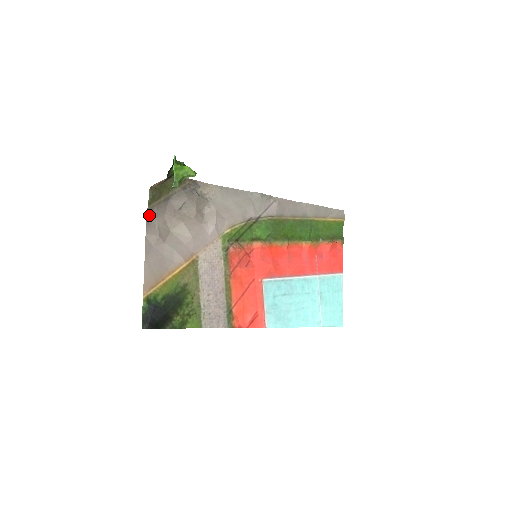
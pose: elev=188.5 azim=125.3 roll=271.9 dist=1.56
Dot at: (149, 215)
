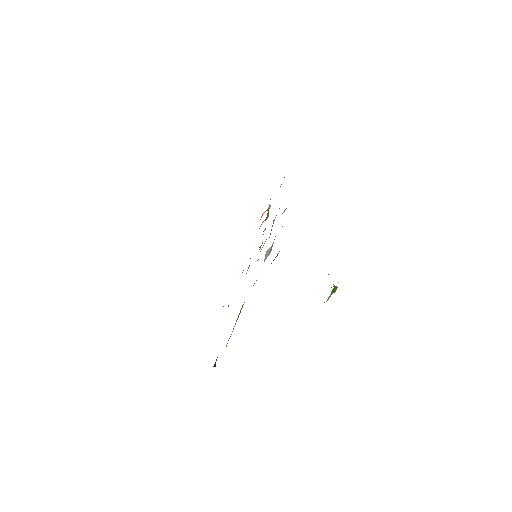
Dot at: occluded
